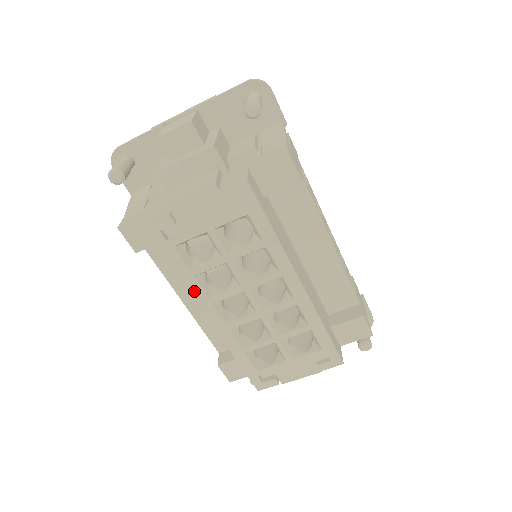
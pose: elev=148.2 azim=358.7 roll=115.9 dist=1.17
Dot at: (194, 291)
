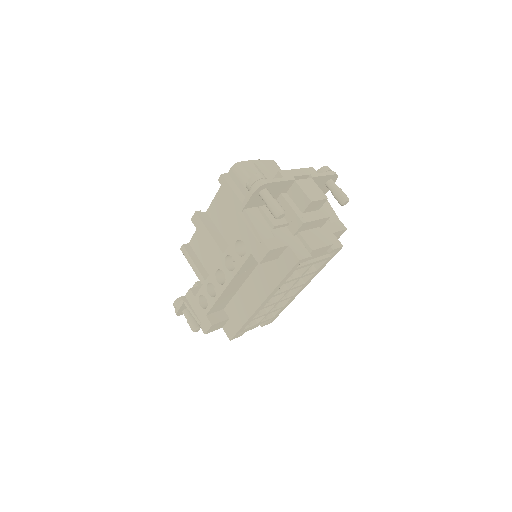
Dot at: (274, 292)
